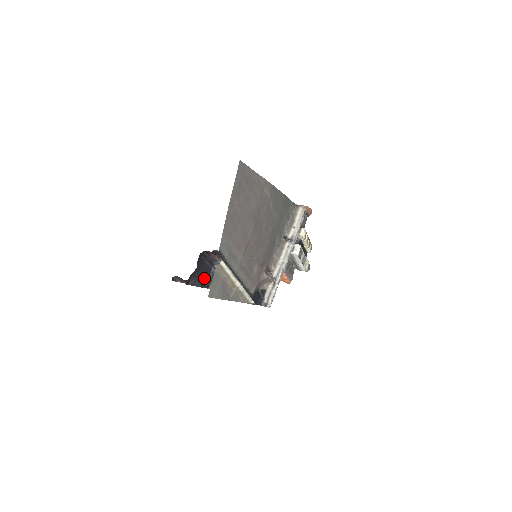
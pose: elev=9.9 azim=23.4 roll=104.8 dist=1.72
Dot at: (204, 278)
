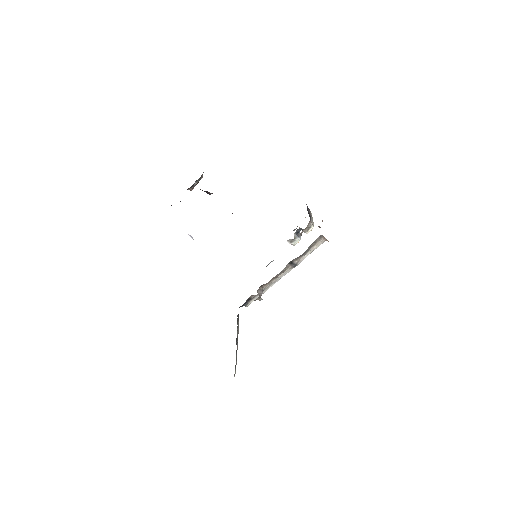
Dot at: occluded
